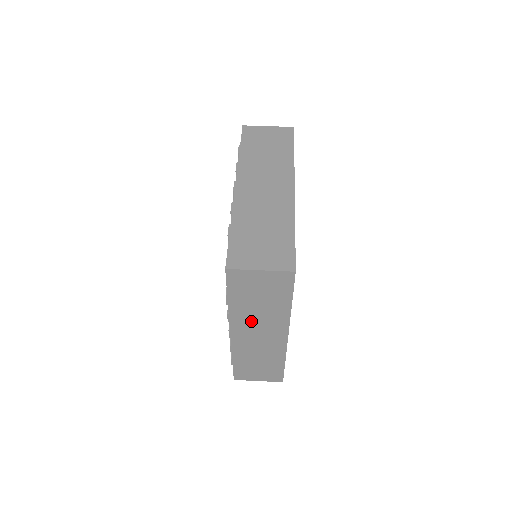
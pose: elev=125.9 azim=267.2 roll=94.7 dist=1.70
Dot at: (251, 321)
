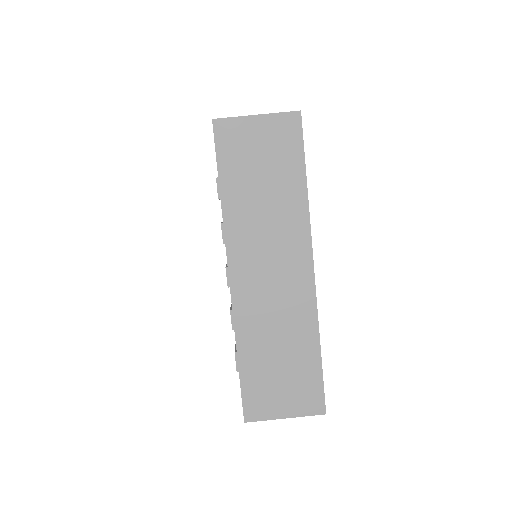
Dot at: occluded
